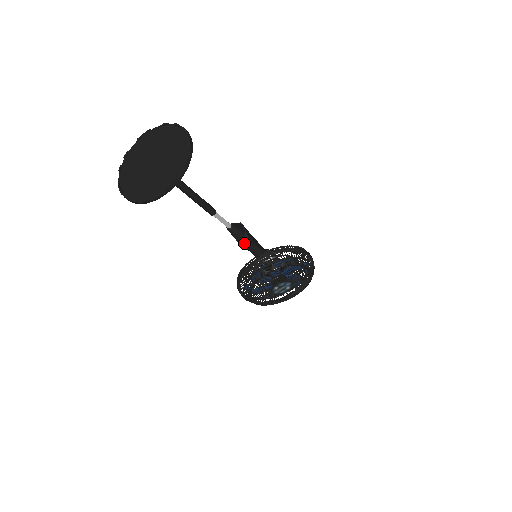
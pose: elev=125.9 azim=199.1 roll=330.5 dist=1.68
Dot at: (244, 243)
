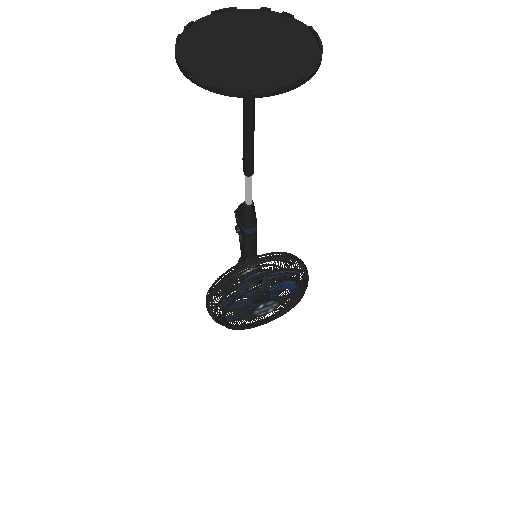
Dot at: (250, 234)
